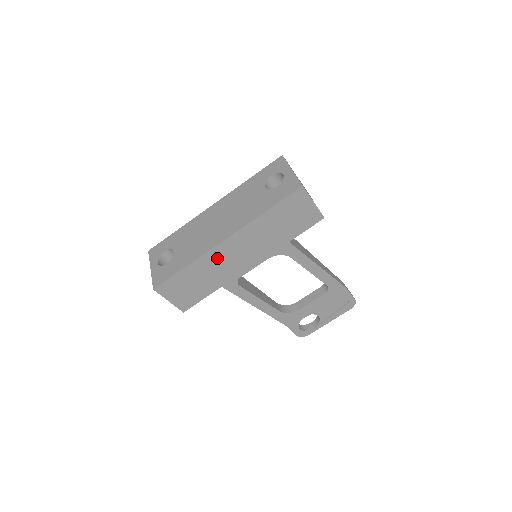
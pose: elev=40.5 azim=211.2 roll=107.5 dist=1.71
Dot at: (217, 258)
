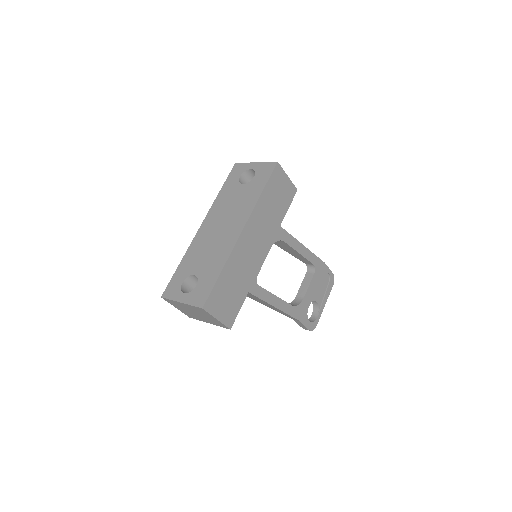
Dot at: (241, 253)
